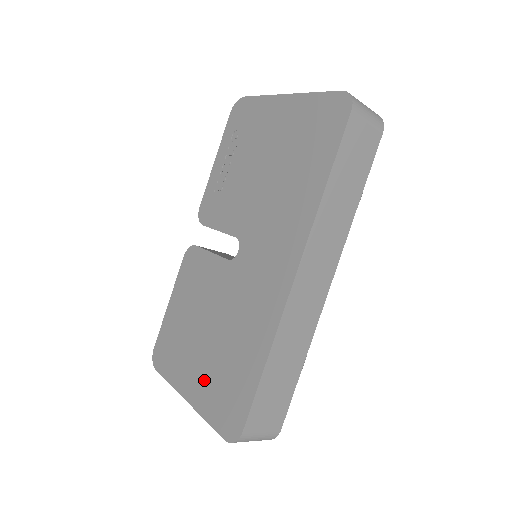
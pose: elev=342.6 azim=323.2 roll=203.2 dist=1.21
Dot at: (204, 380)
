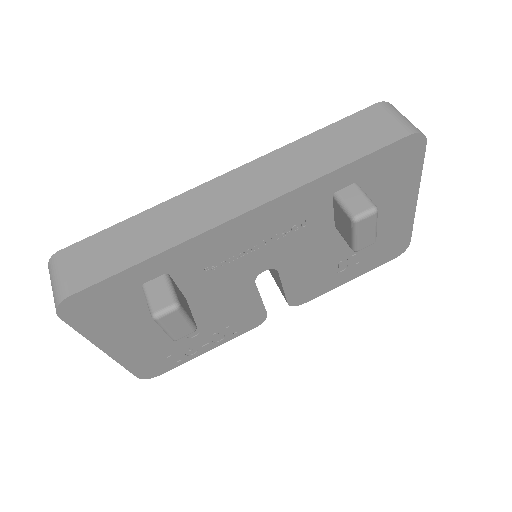
Dot at: occluded
